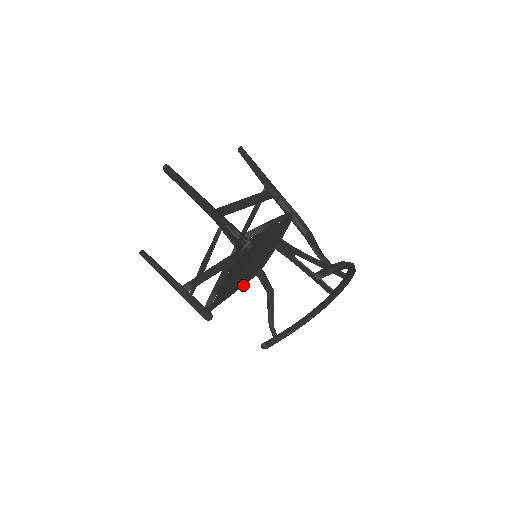
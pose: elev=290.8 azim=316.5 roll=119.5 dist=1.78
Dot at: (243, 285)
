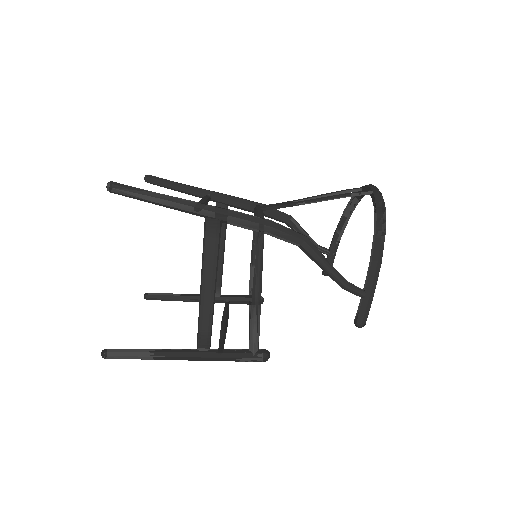
Dot at: occluded
